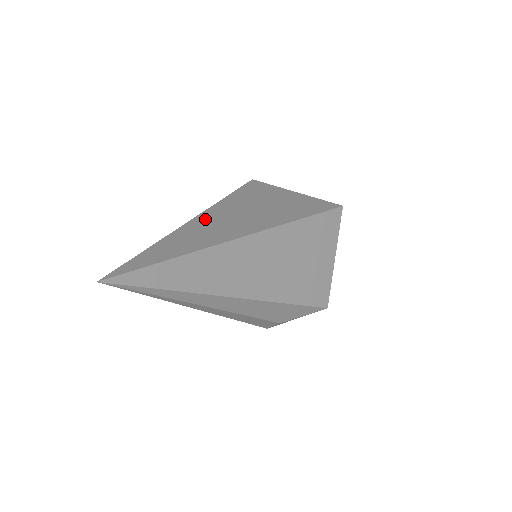
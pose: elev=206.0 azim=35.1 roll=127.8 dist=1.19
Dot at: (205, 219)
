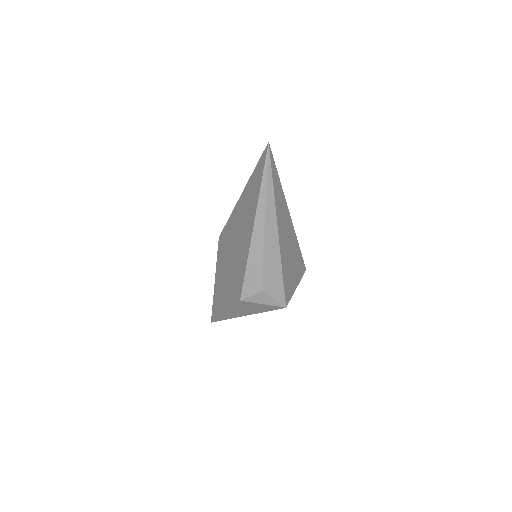
Dot at: occluded
